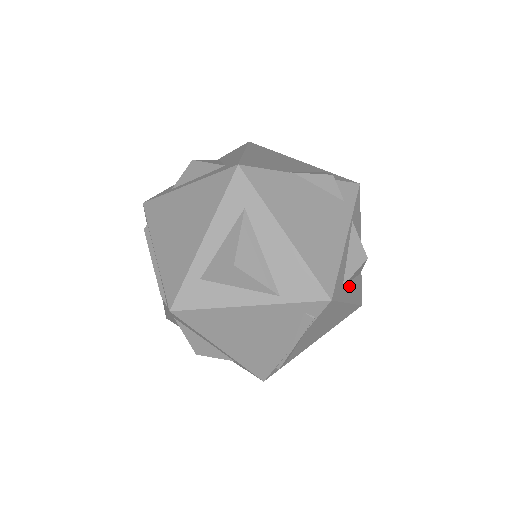
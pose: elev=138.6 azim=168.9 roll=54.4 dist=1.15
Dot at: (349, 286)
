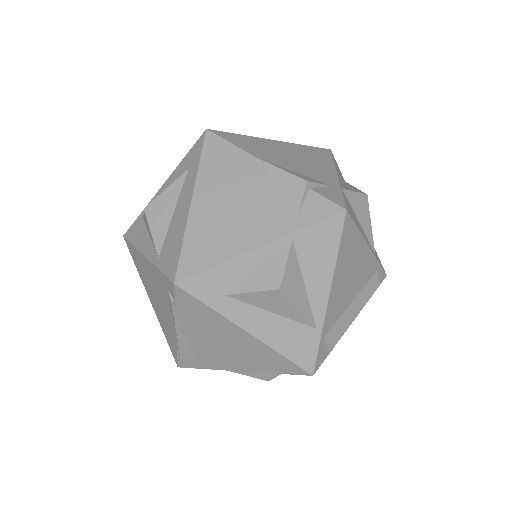
Dot at: (256, 312)
